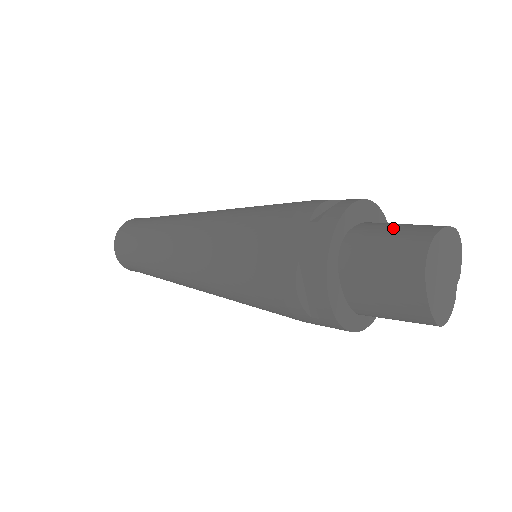
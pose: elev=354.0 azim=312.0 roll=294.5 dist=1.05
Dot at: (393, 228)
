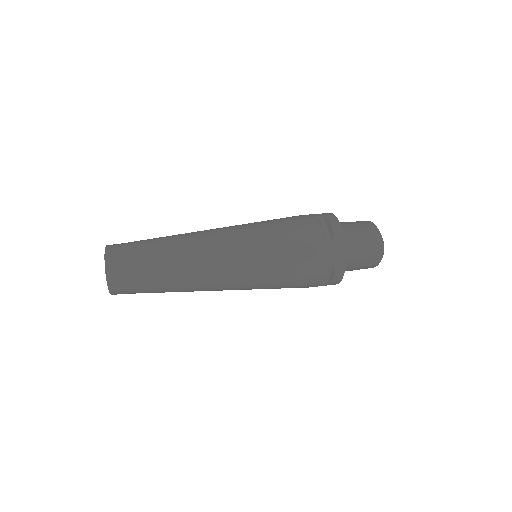
Dot at: (359, 233)
